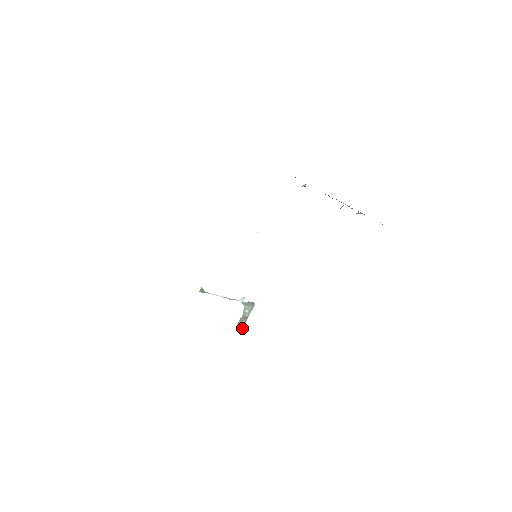
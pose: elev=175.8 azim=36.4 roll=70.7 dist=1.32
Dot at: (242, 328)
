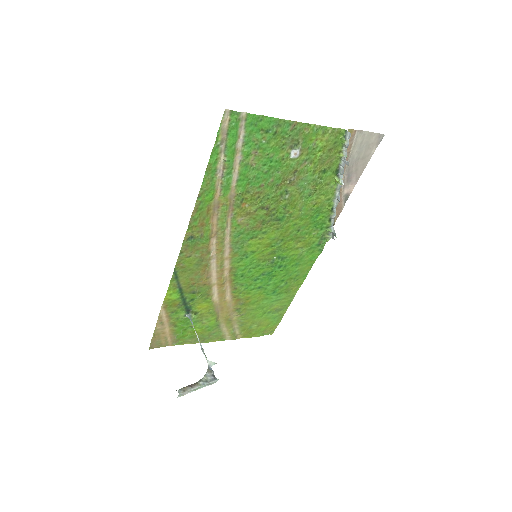
Dot at: (182, 392)
